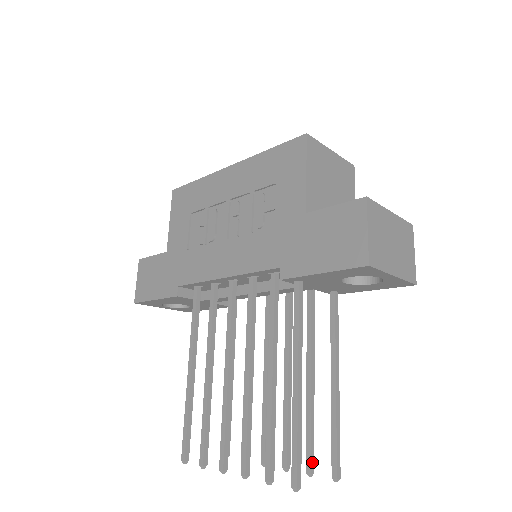
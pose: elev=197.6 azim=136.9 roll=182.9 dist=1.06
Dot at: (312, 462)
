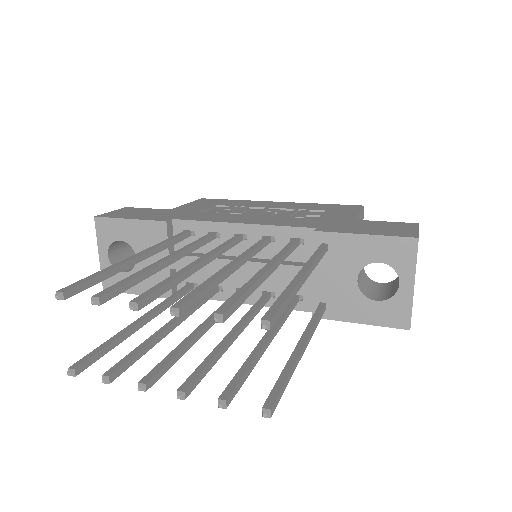
Dot at: (232, 395)
